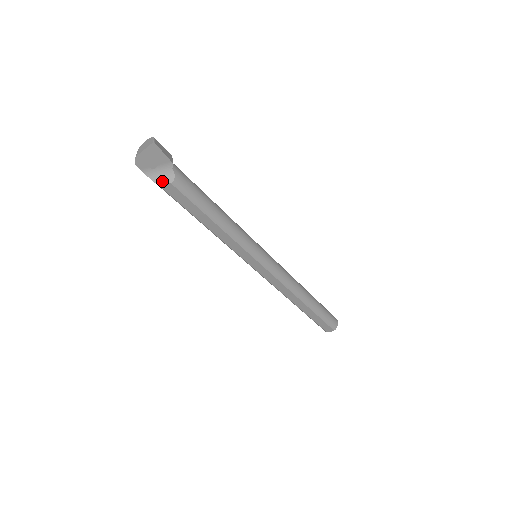
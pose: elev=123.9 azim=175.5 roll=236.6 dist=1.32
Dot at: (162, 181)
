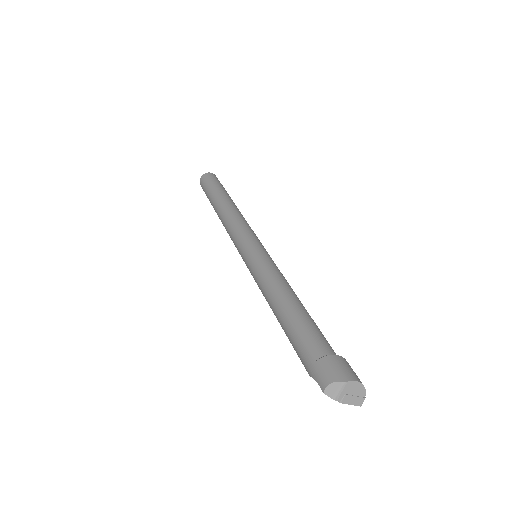
Dot at: occluded
